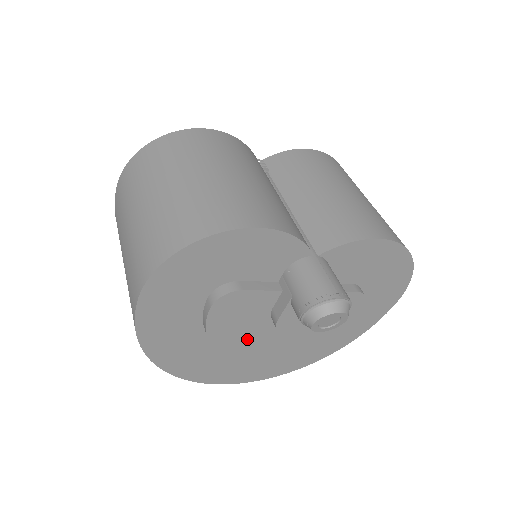
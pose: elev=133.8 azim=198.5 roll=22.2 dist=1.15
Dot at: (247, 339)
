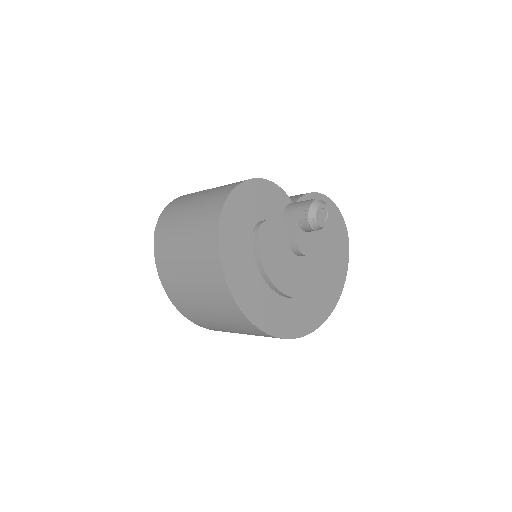
Dot at: (284, 271)
